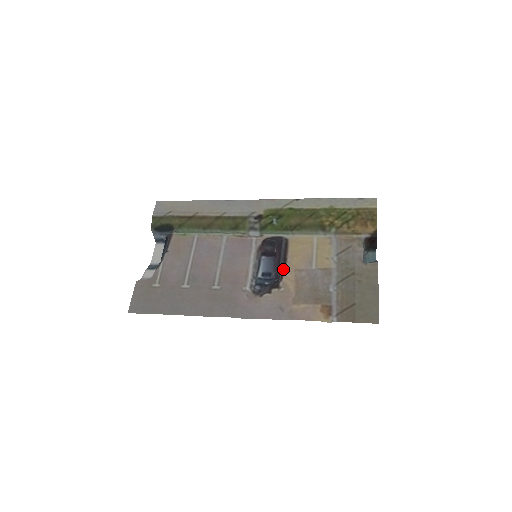
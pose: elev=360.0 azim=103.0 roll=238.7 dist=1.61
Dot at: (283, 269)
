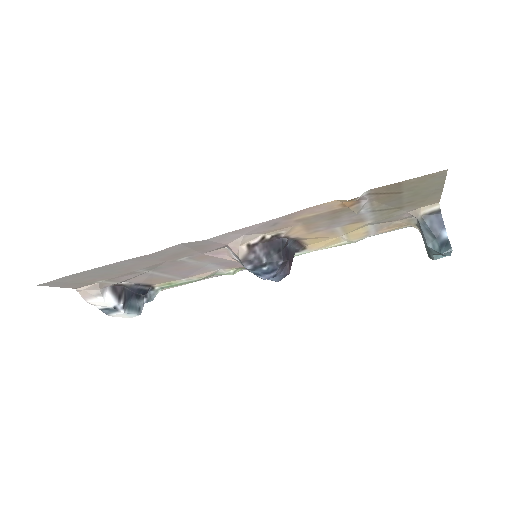
Dot at: (290, 238)
